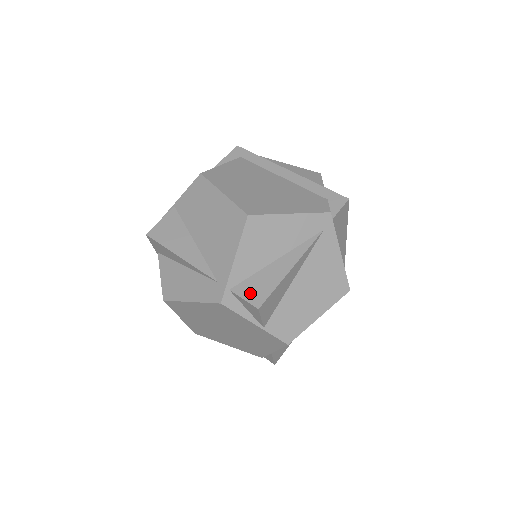
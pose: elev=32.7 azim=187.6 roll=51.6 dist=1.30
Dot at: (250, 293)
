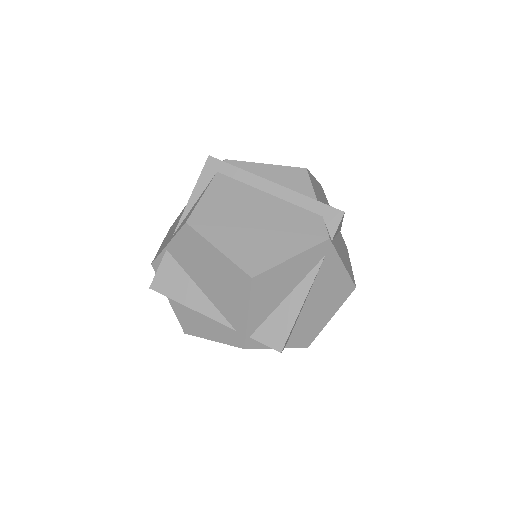
Dot at: (269, 338)
